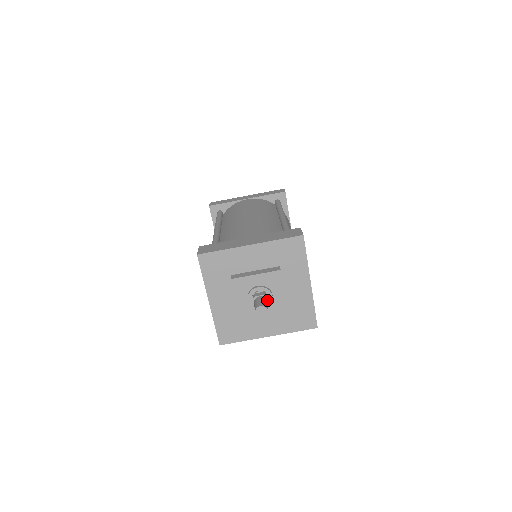
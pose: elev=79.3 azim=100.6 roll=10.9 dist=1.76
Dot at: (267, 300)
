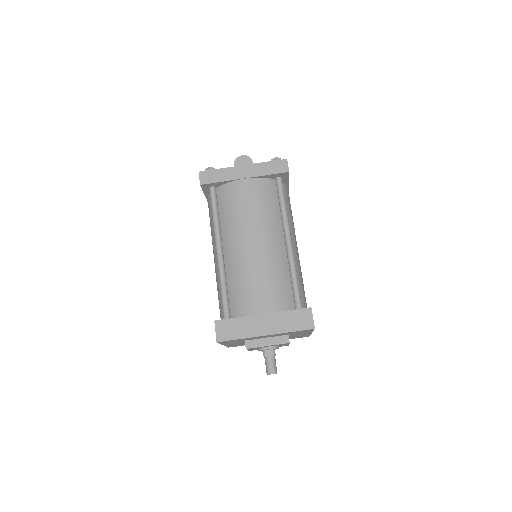
Dot at: occluded
